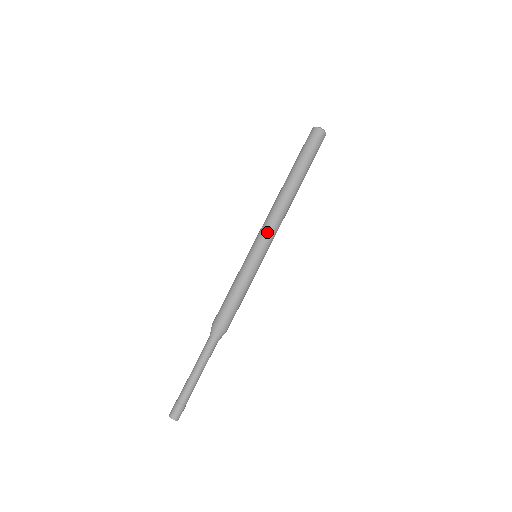
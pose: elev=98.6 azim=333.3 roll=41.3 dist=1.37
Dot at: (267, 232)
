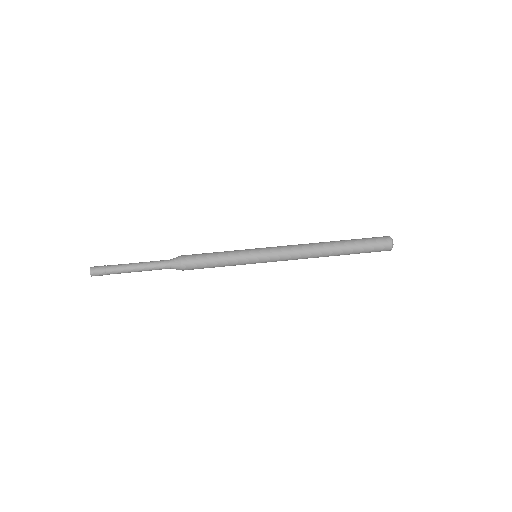
Dot at: (279, 246)
